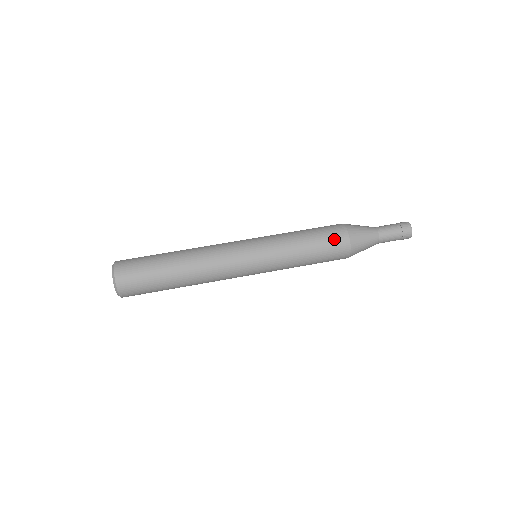
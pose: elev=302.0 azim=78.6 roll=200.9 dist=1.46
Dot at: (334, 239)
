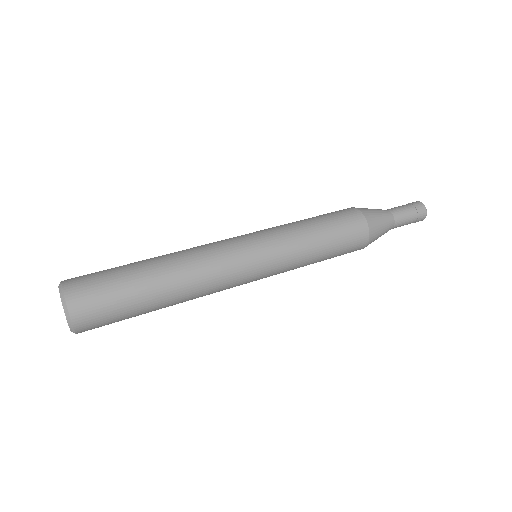
Dot at: (353, 236)
